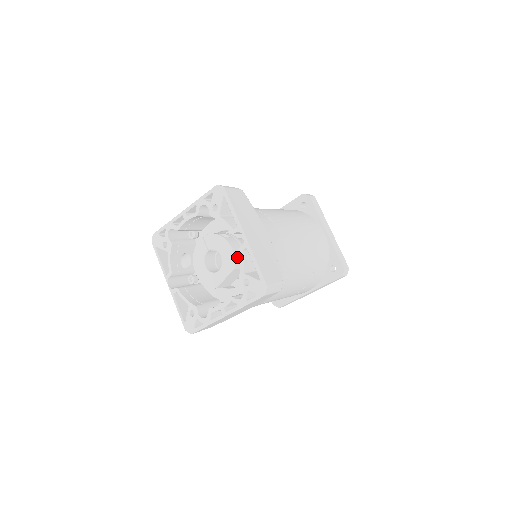
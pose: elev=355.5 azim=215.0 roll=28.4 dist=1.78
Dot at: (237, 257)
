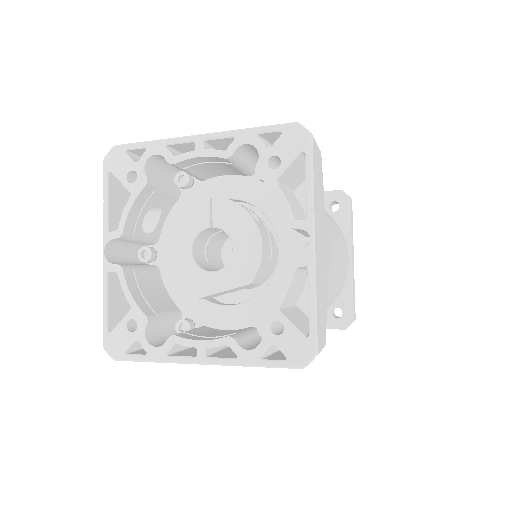
Dot at: (262, 264)
